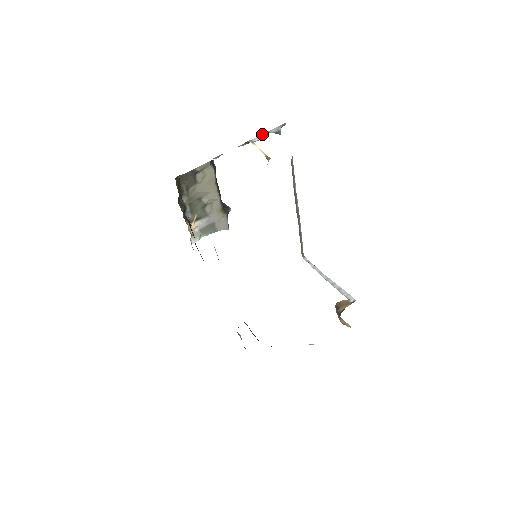
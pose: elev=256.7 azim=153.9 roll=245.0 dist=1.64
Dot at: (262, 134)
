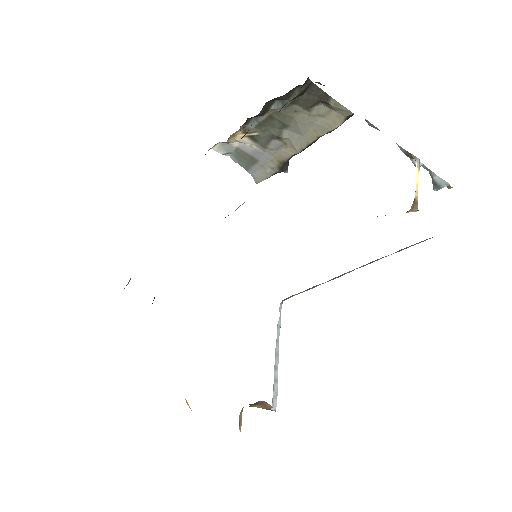
Dot at: occluded
